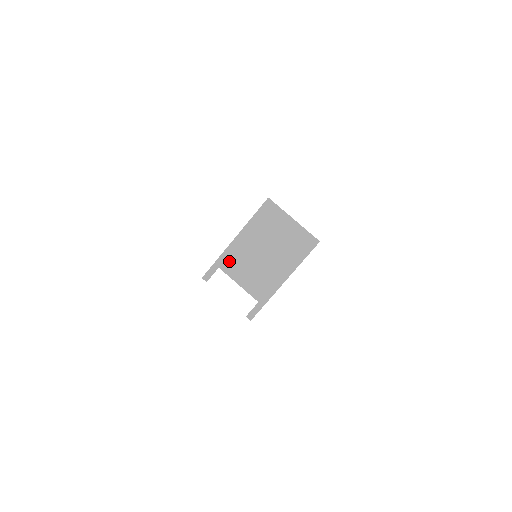
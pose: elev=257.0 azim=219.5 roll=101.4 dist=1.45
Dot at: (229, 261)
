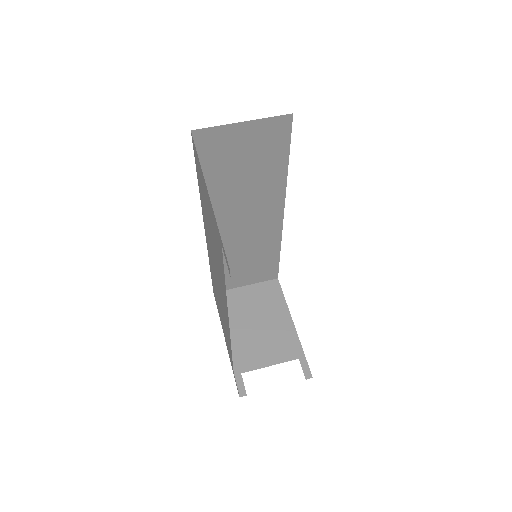
Dot at: (242, 360)
